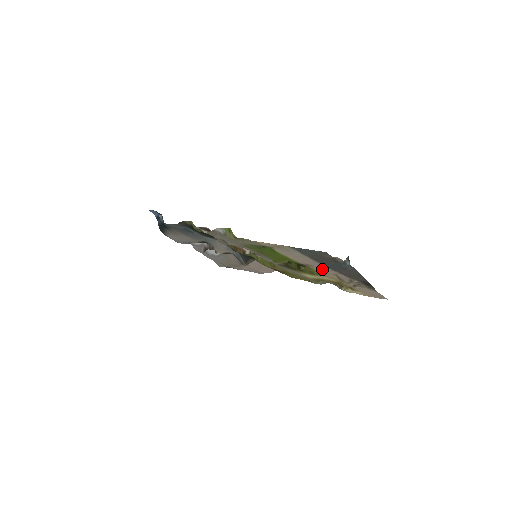
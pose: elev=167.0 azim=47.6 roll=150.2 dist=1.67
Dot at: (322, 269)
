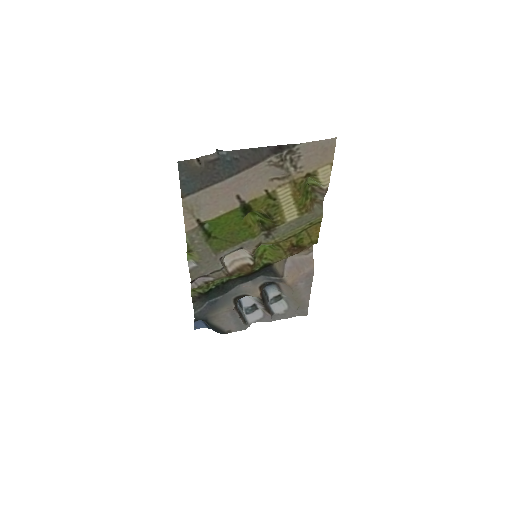
Dot at: (253, 189)
